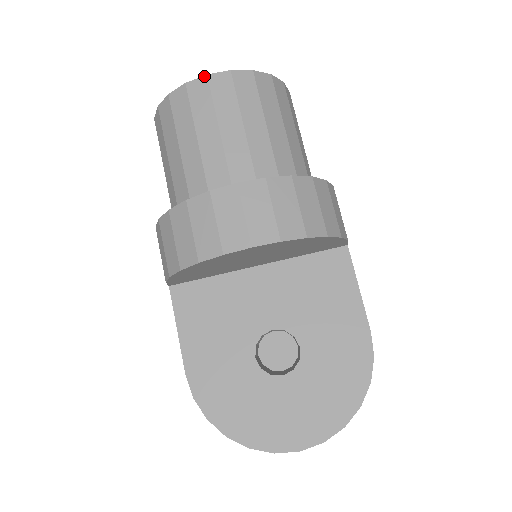
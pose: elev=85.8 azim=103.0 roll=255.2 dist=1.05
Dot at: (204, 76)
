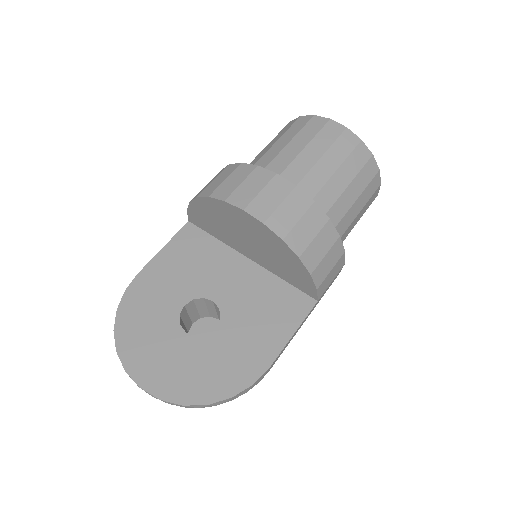
Dot at: (328, 118)
